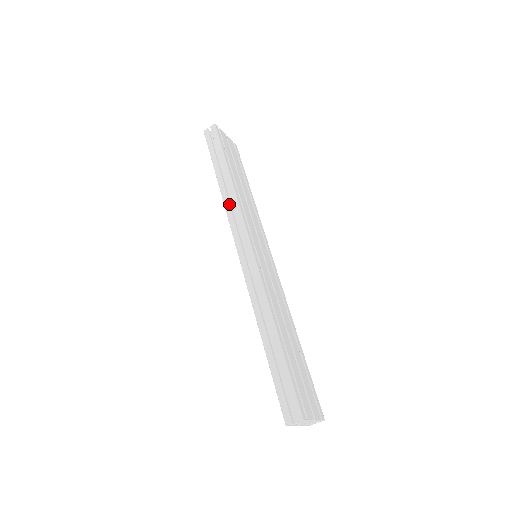
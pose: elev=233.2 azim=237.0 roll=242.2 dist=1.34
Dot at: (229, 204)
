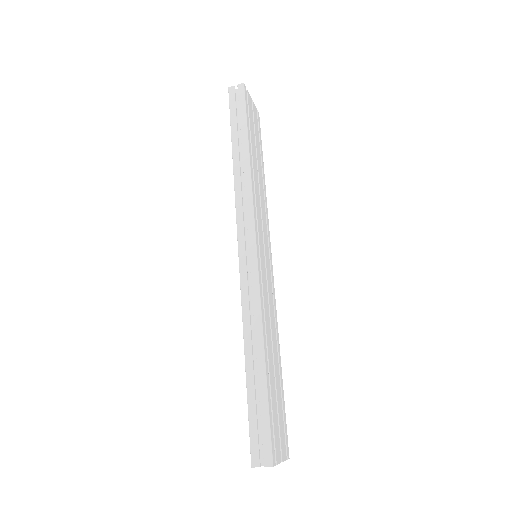
Dot at: (240, 188)
